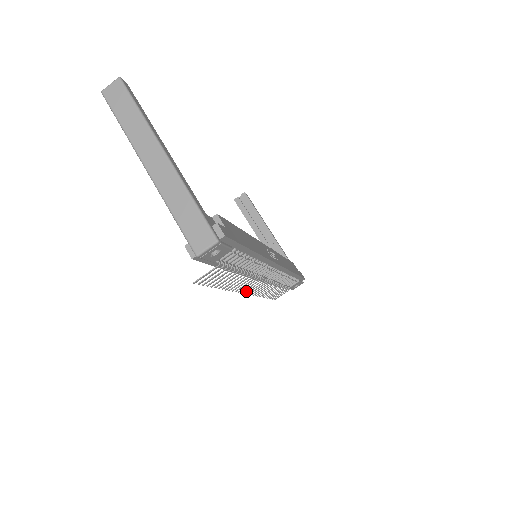
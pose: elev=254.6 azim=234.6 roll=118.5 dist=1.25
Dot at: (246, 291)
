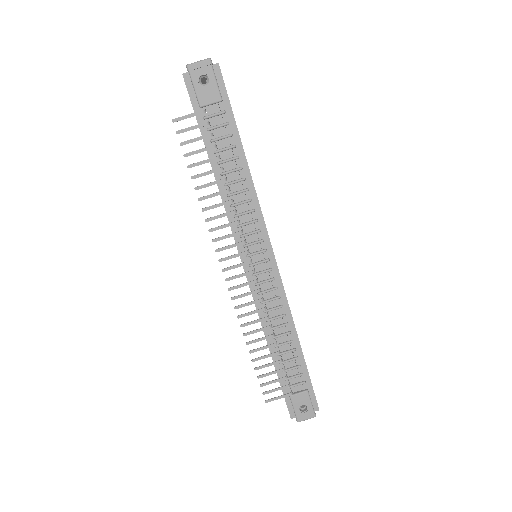
Dot at: (226, 268)
